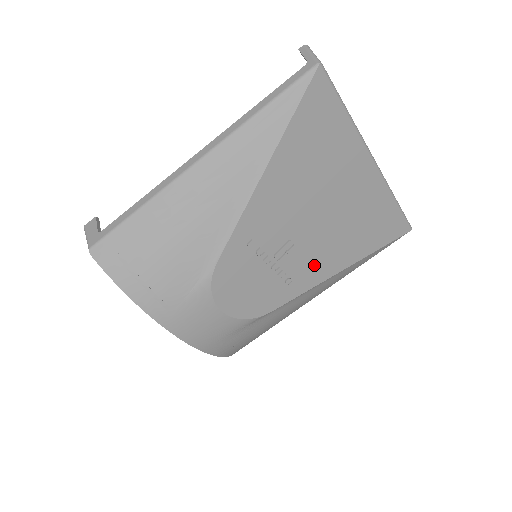
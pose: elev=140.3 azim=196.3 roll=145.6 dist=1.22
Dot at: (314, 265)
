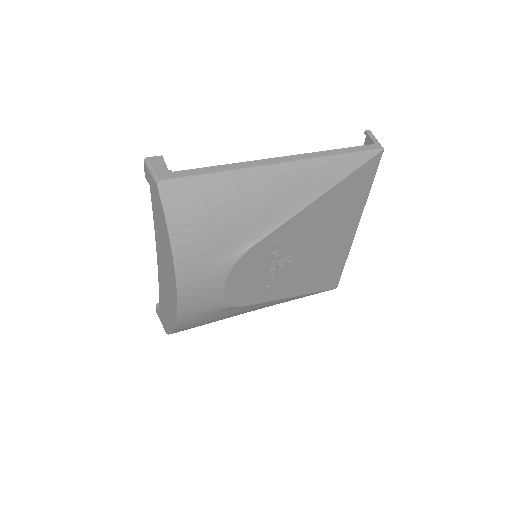
Dot at: (287, 283)
